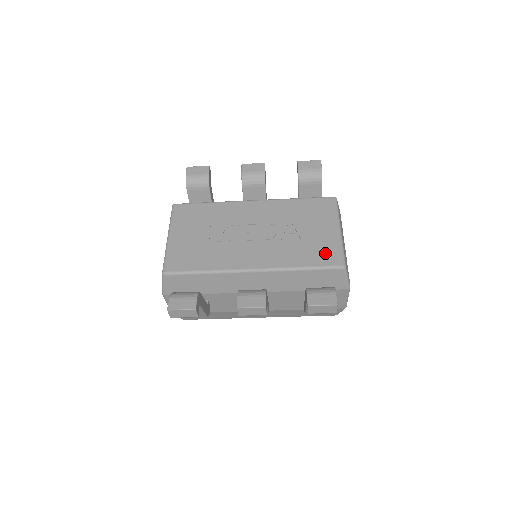
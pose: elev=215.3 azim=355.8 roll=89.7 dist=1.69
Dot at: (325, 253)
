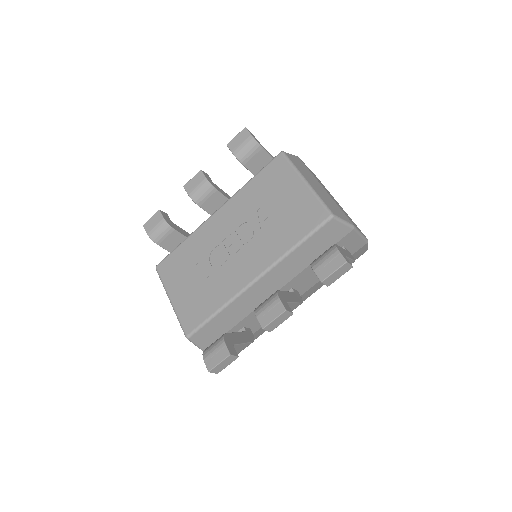
Dot at: (306, 216)
